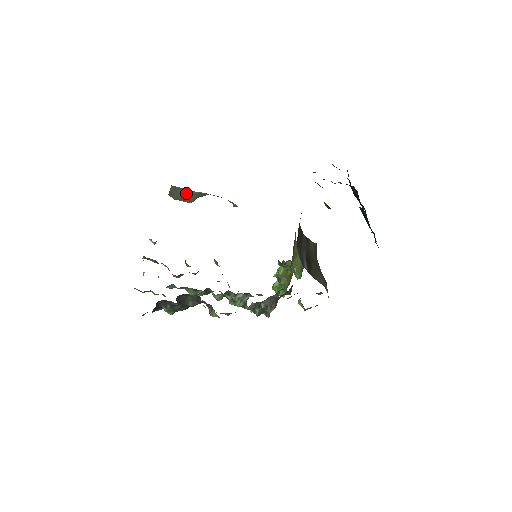
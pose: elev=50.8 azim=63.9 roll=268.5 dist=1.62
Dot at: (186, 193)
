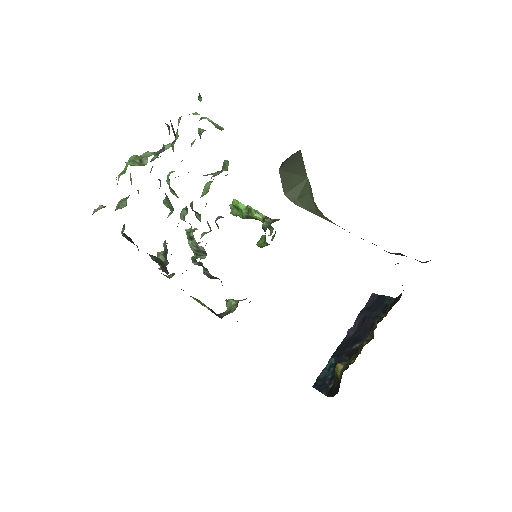
Dot at: (298, 170)
